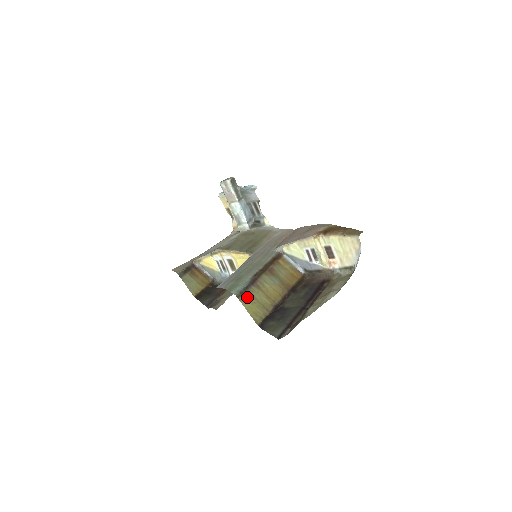
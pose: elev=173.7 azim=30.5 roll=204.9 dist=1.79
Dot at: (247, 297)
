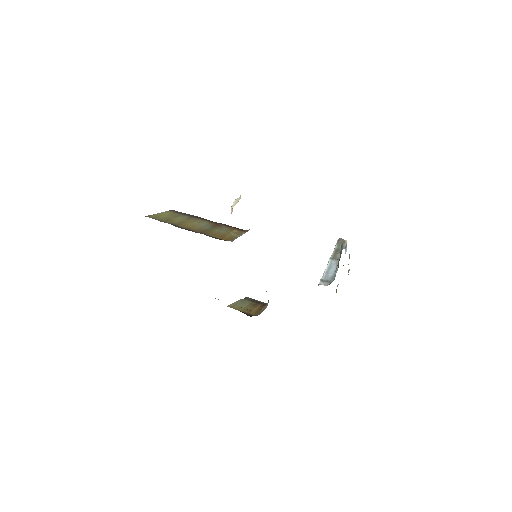
Dot at: (174, 214)
